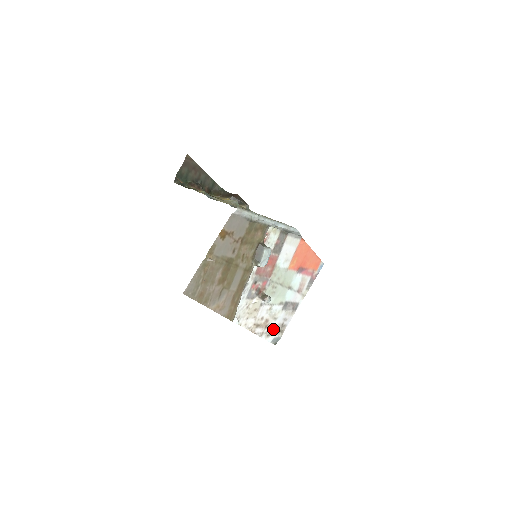
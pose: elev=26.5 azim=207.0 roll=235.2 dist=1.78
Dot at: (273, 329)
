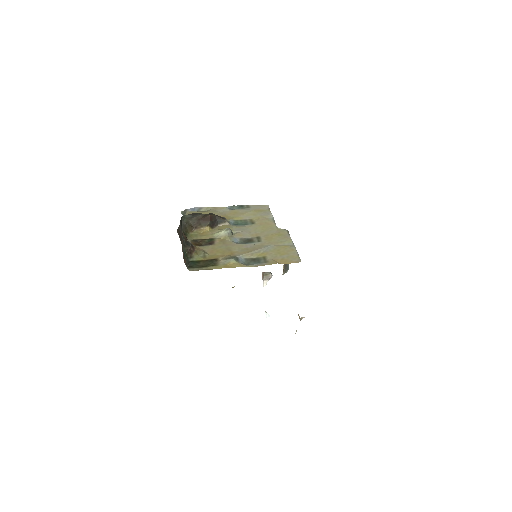
Dot at: occluded
